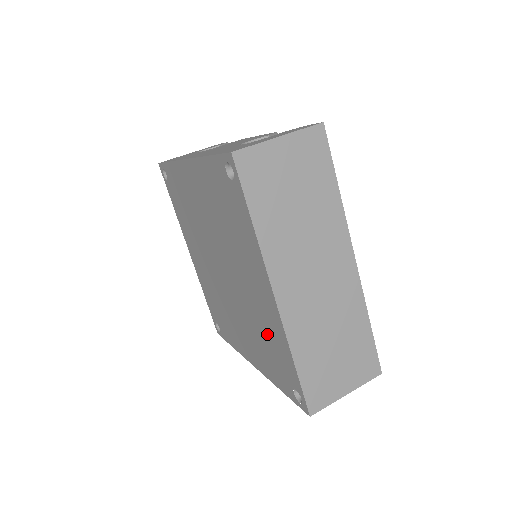
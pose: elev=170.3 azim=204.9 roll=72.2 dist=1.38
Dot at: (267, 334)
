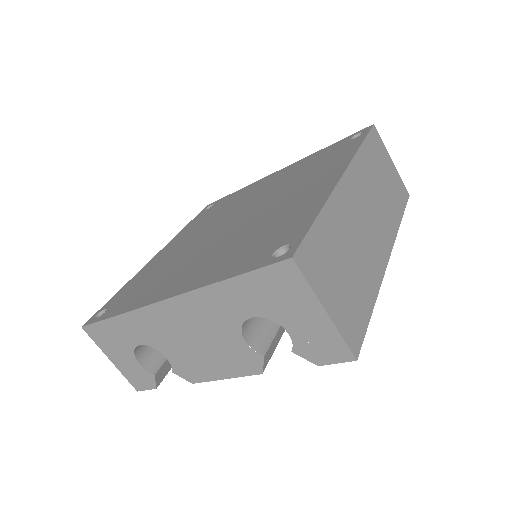
Dot at: (277, 222)
